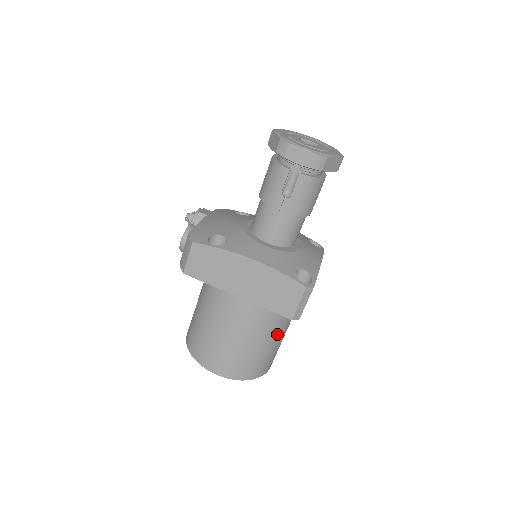
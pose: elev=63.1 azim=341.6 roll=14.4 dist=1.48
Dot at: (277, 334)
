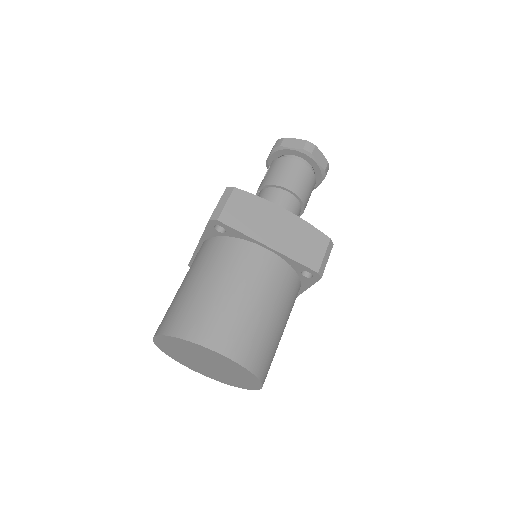
Dot at: (217, 275)
